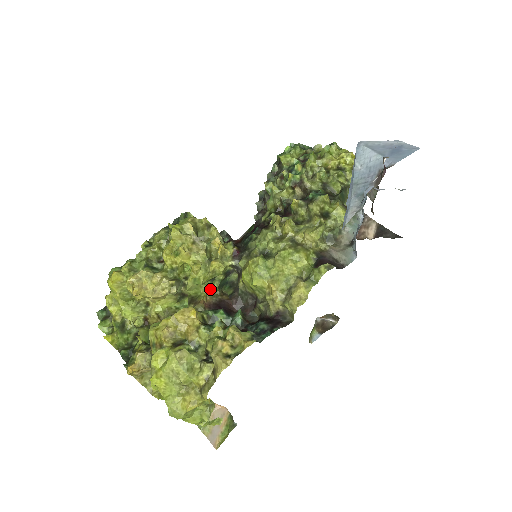
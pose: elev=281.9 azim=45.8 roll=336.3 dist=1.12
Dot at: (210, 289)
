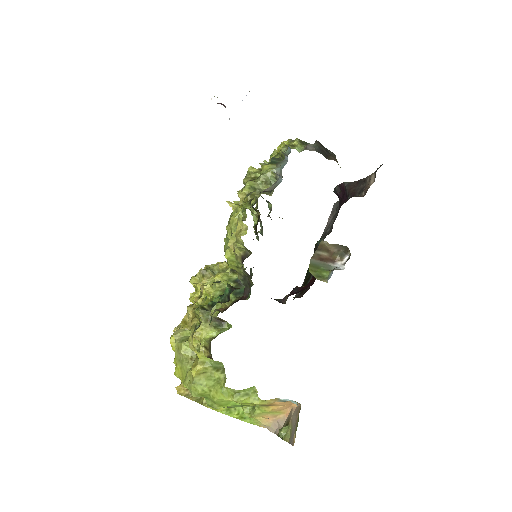
Dot at: occluded
